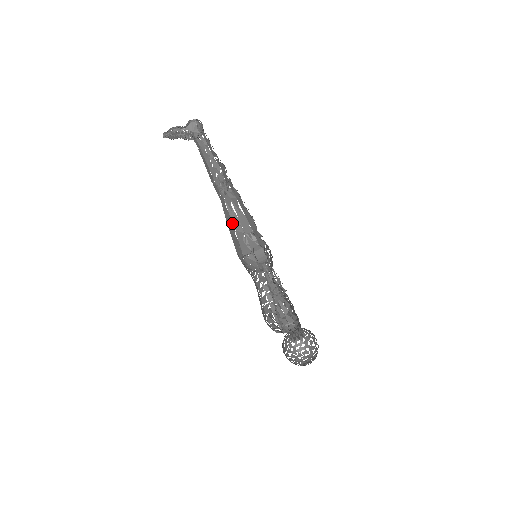
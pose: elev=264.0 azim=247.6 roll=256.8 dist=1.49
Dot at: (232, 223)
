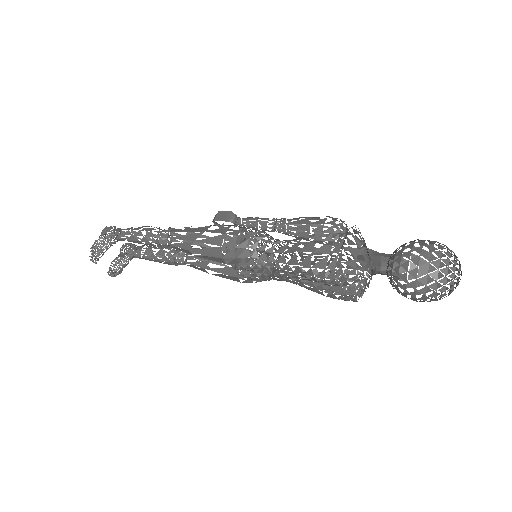
Dot at: occluded
